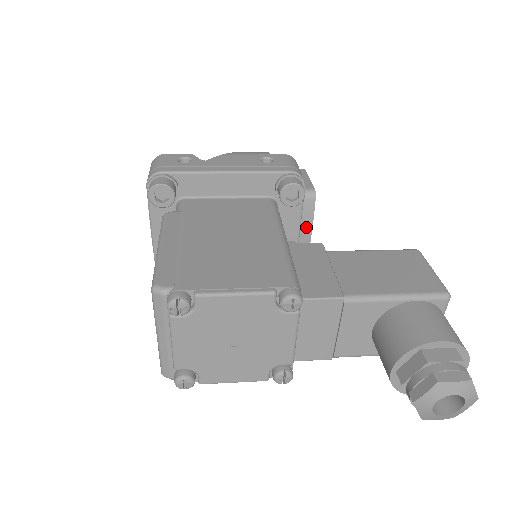
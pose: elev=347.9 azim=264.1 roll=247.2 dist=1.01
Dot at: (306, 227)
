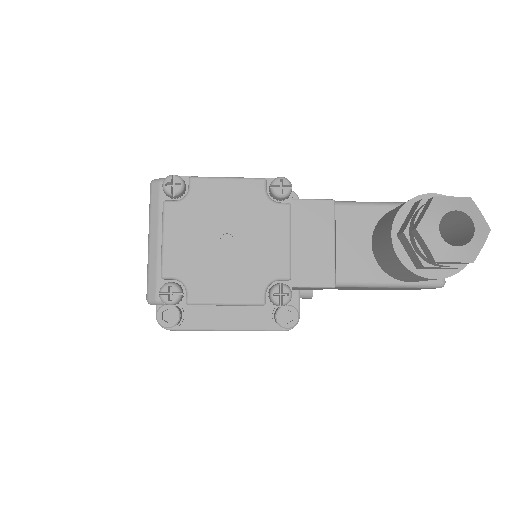
Dot at: occluded
